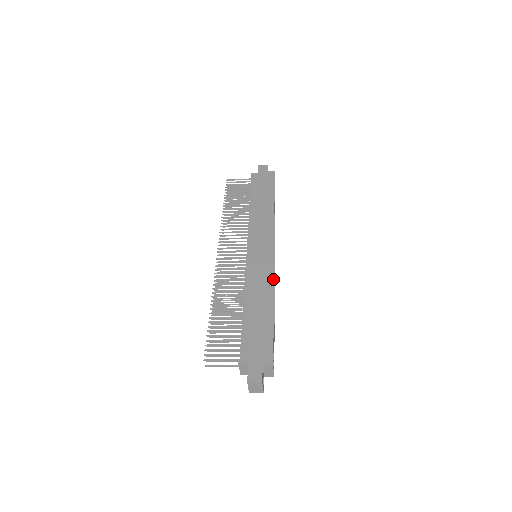
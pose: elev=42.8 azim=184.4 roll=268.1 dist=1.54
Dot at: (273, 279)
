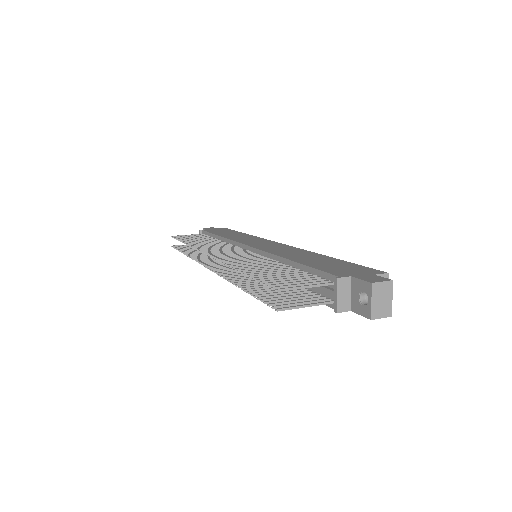
Dot at: (301, 249)
